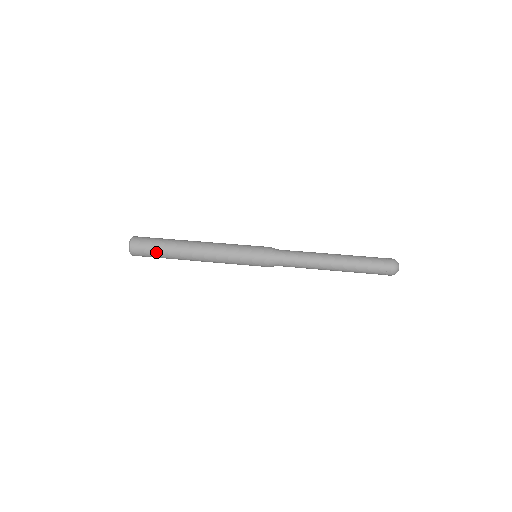
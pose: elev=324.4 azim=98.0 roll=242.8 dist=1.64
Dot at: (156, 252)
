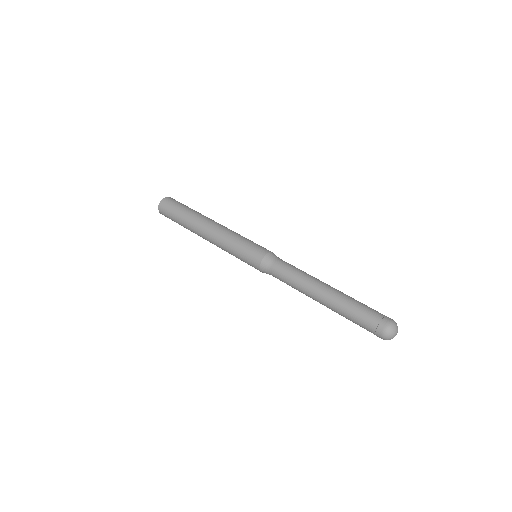
Dot at: (176, 217)
